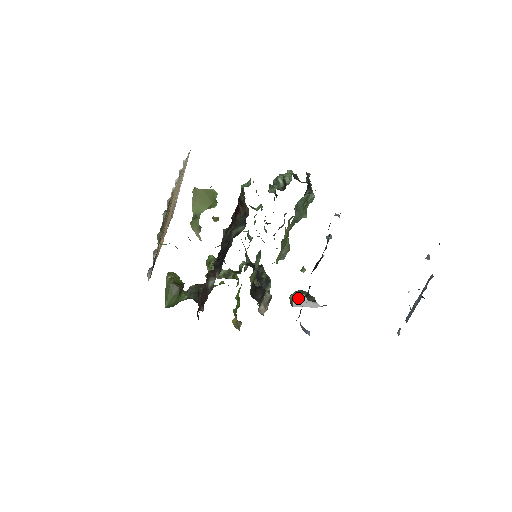
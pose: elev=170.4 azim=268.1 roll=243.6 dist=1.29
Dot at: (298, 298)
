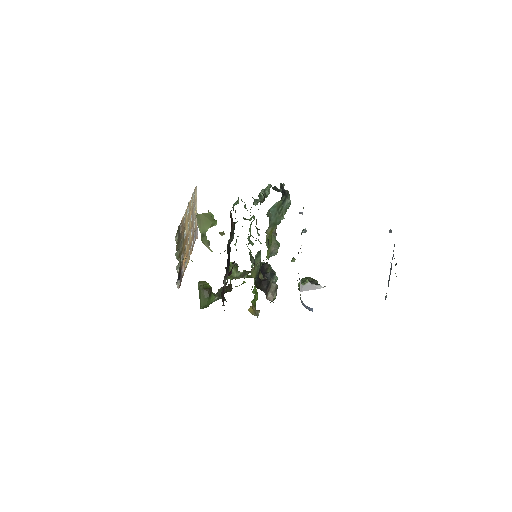
Dot at: (303, 284)
